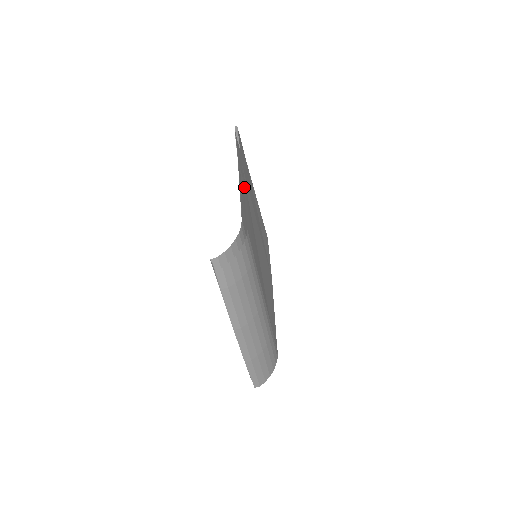
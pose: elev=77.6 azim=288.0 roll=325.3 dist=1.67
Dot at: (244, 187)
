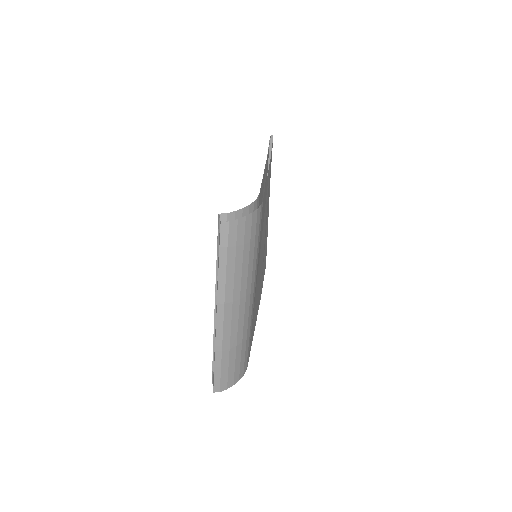
Dot at: occluded
